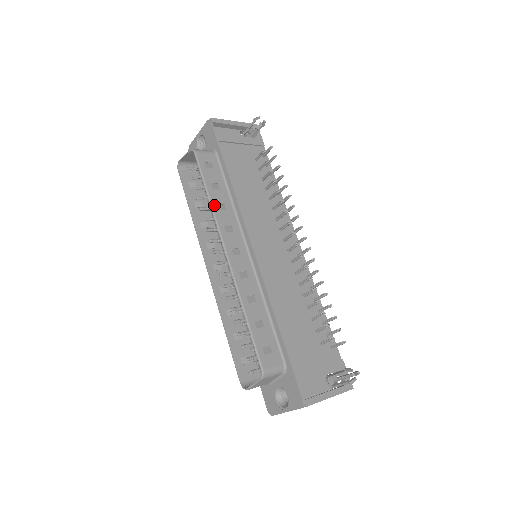
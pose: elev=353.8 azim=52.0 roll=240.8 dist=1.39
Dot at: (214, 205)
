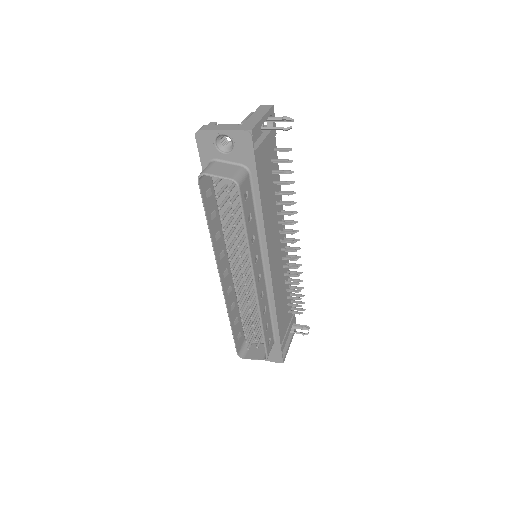
Dot at: (250, 242)
